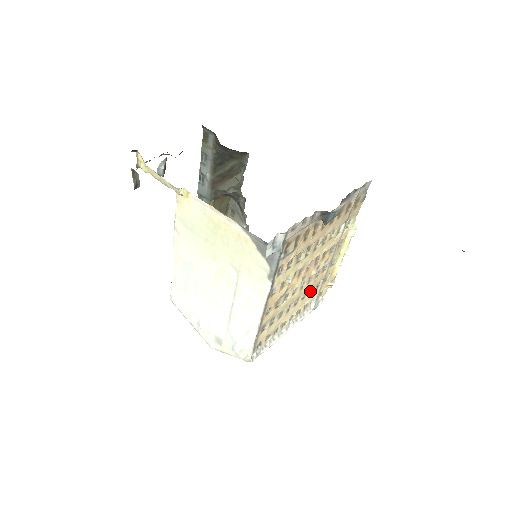
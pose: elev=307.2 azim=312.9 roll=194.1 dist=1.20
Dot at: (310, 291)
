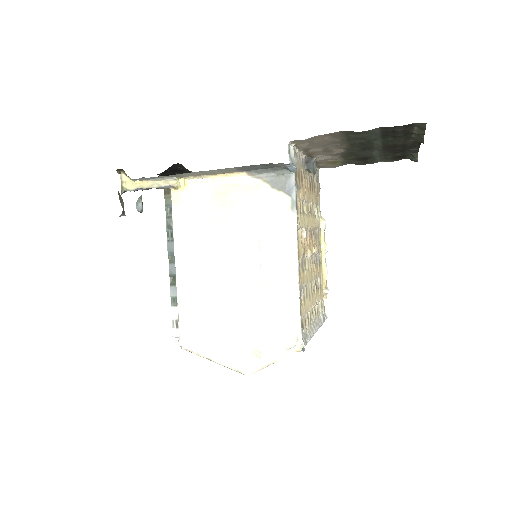
Dot at: (315, 286)
